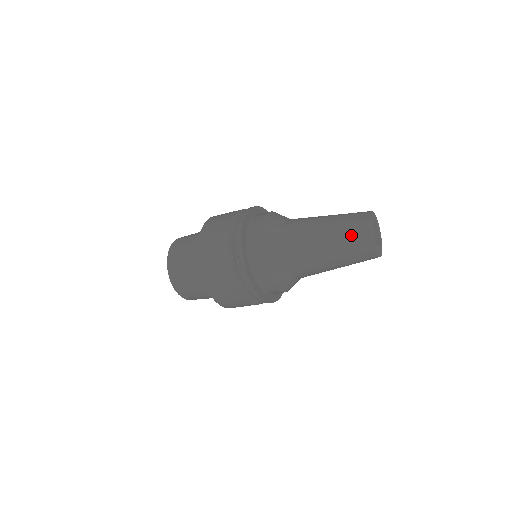
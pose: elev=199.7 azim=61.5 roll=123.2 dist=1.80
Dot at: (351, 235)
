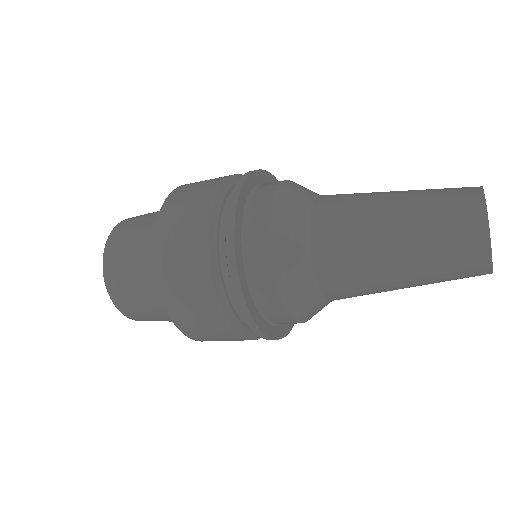
Dot at: (444, 193)
